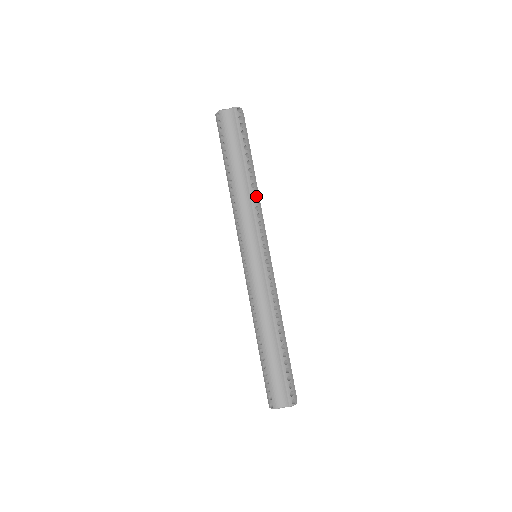
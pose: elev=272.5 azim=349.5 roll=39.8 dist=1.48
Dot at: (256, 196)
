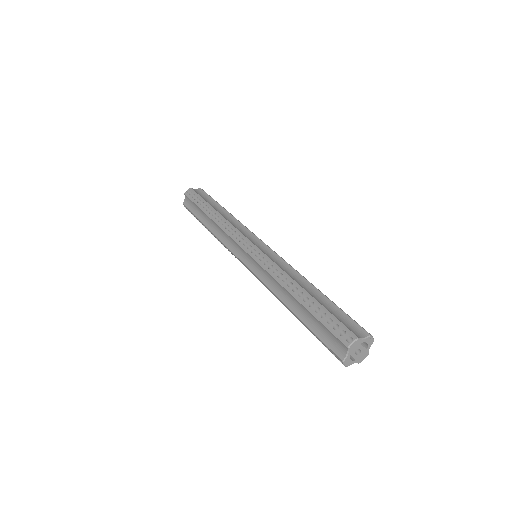
Dot at: occluded
